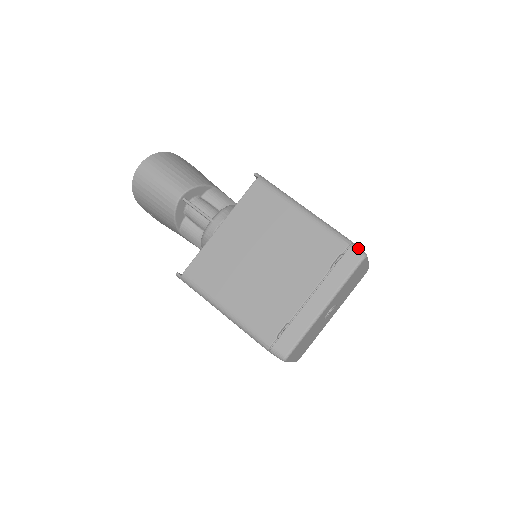
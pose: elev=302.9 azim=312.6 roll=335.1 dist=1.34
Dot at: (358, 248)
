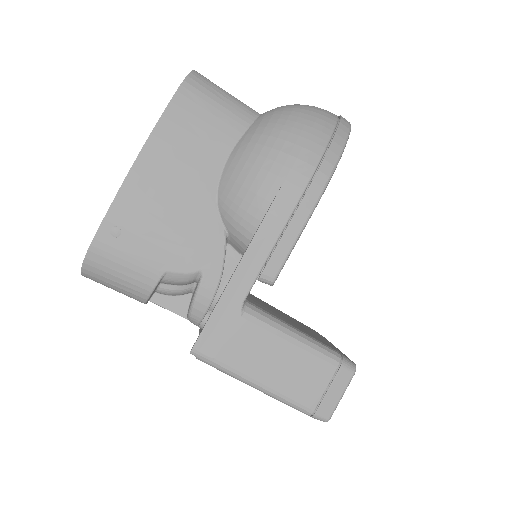
Dot at: (318, 419)
